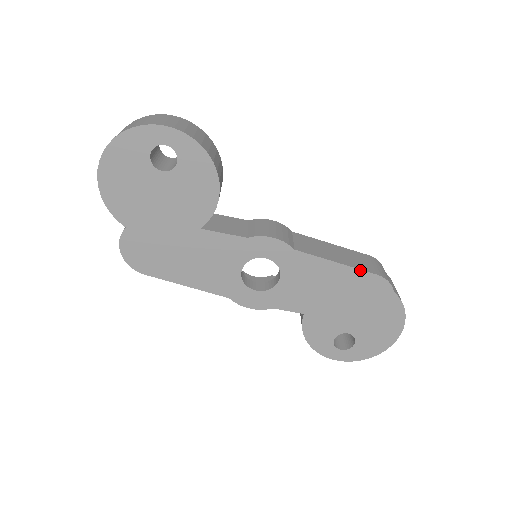
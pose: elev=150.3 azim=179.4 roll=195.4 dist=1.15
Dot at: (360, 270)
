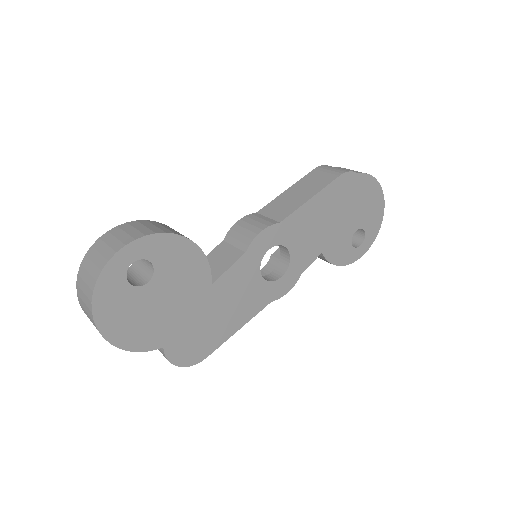
Dot at: (328, 185)
